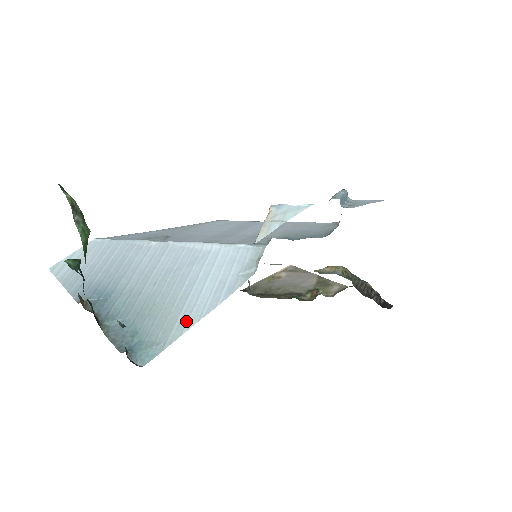
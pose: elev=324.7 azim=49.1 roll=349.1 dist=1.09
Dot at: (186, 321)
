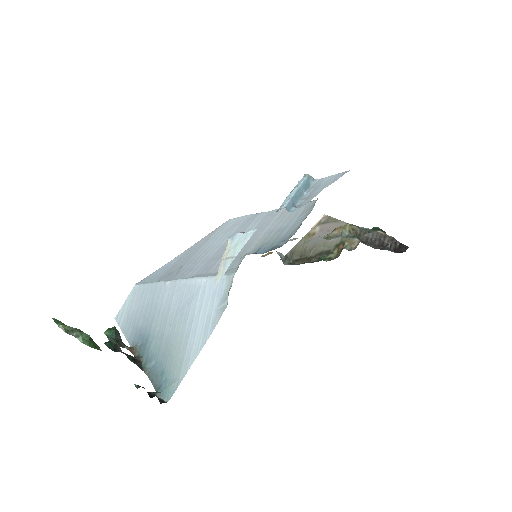
Dot at: (189, 359)
